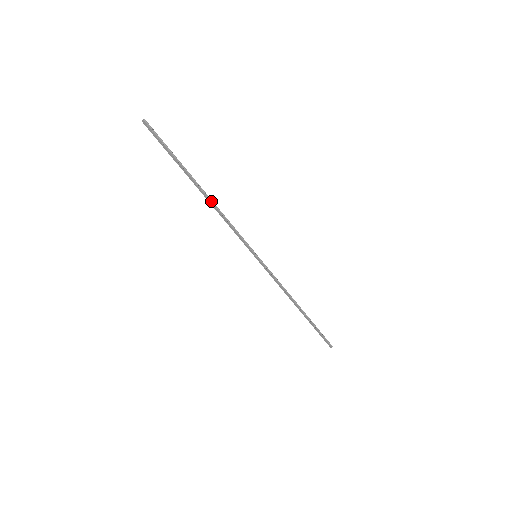
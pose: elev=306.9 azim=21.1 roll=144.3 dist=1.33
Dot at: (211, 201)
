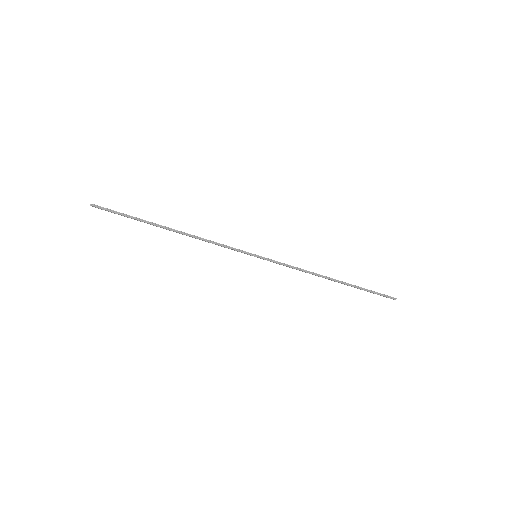
Dot at: (184, 233)
